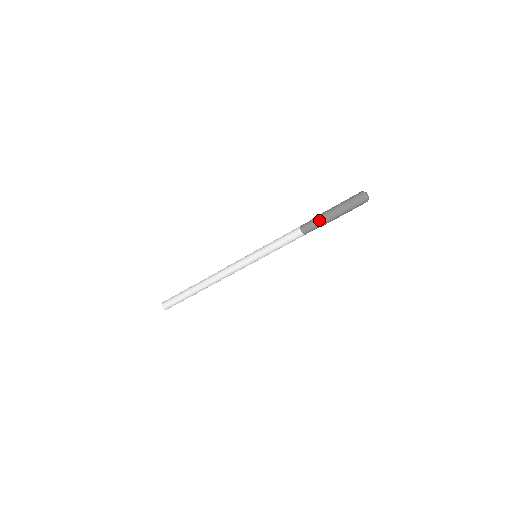
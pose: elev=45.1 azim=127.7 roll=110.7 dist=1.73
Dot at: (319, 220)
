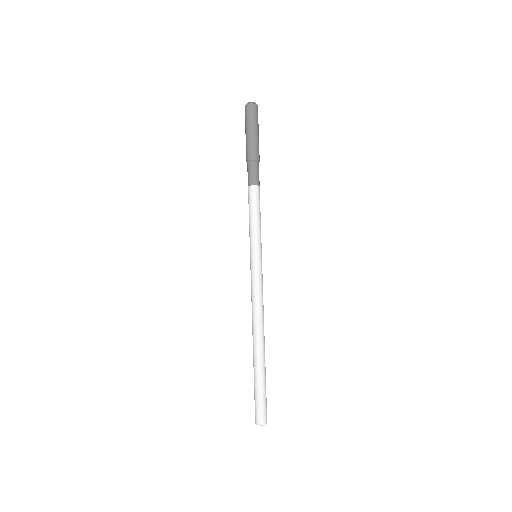
Dot at: occluded
